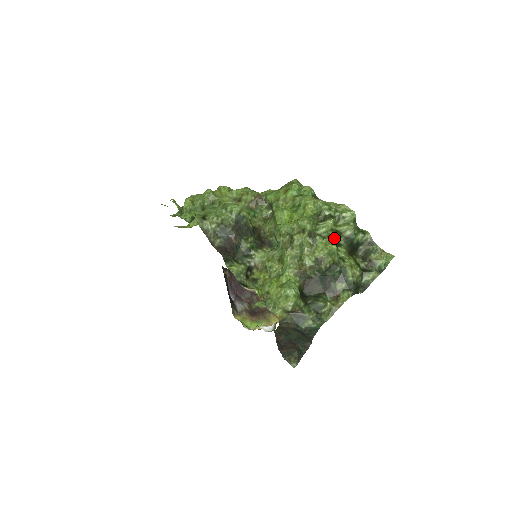
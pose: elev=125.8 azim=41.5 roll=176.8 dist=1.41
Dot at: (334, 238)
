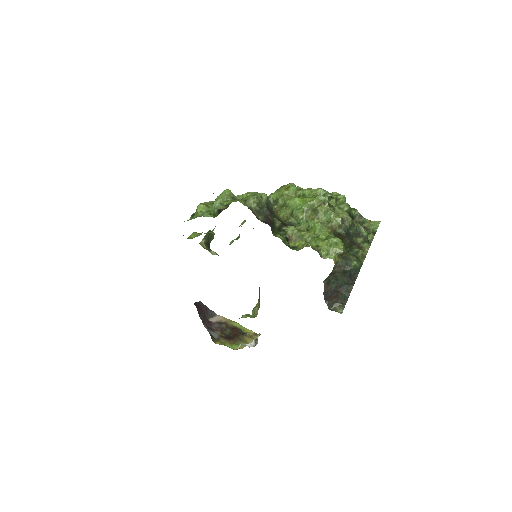
Dot at: occluded
